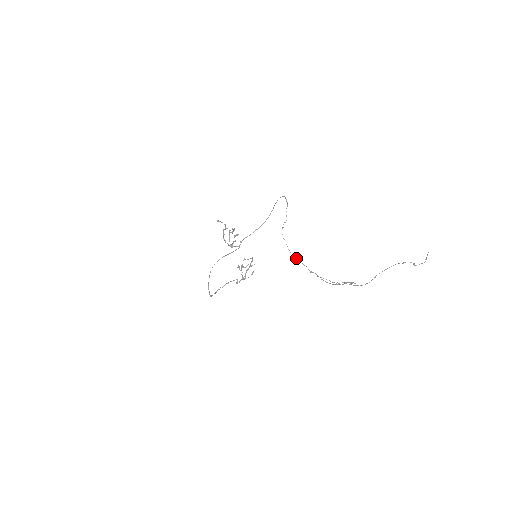
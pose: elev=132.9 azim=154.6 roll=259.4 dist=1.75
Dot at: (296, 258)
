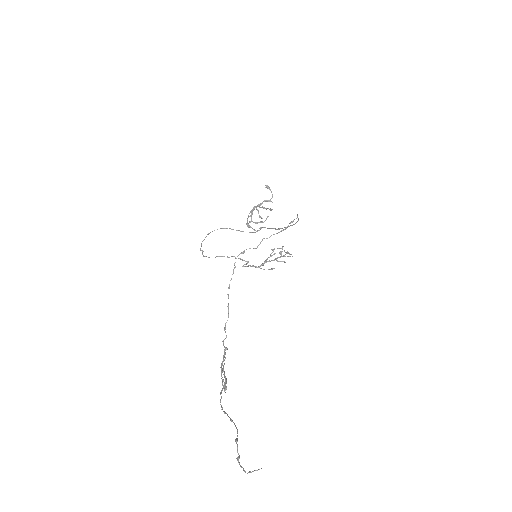
Dot at: occluded
